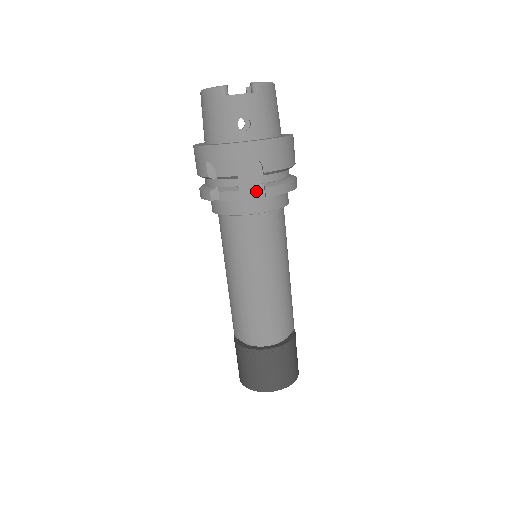
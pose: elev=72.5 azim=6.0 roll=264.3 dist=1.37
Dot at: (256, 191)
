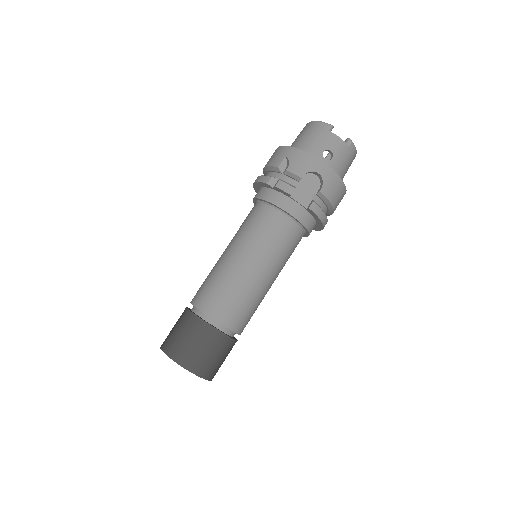
Dot at: (304, 200)
